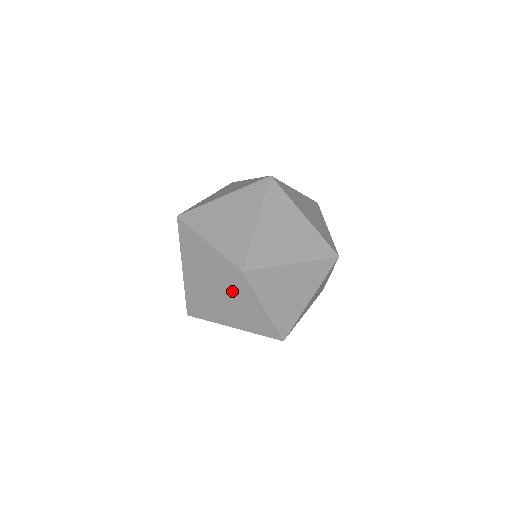
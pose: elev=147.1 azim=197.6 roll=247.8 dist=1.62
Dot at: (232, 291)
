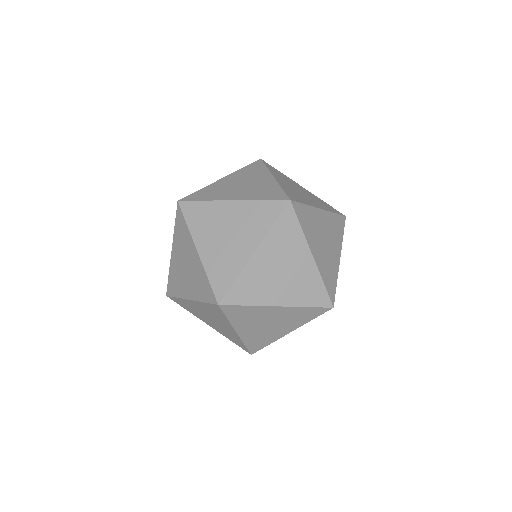
Dot at: (179, 235)
